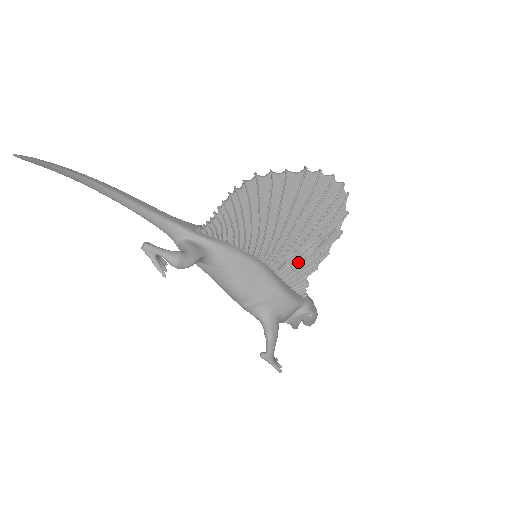
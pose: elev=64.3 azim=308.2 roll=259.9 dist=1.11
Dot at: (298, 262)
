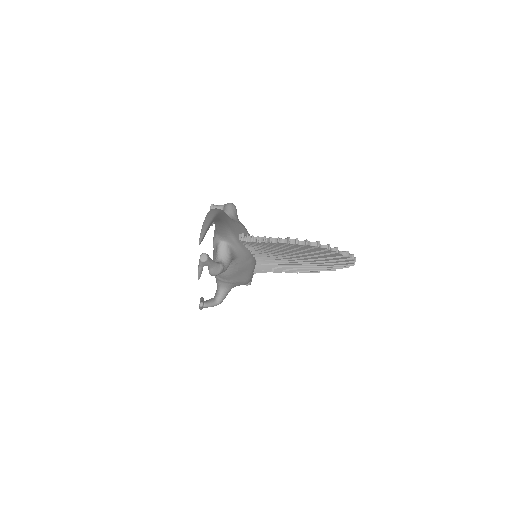
Dot at: (276, 268)
